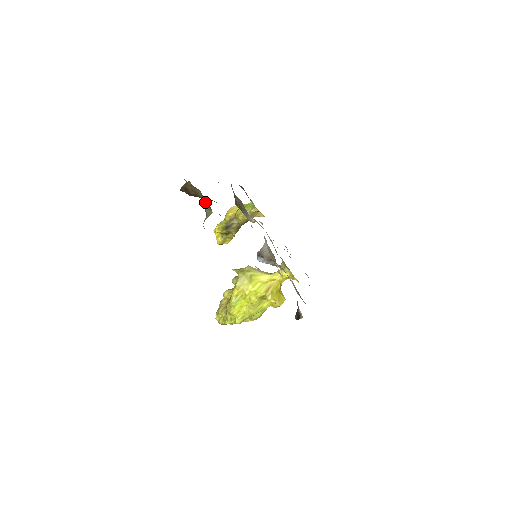
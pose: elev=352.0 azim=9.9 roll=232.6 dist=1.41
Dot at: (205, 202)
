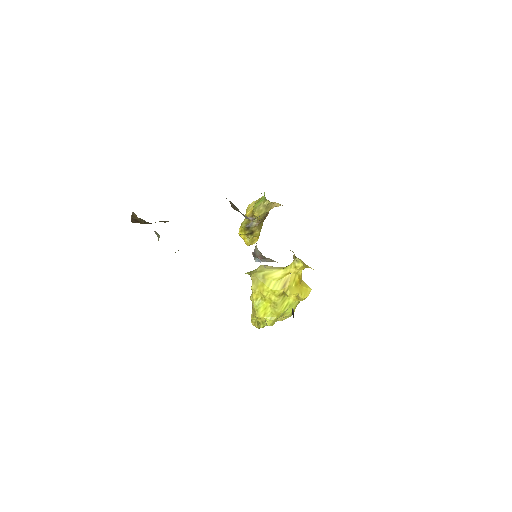
Dot at: occluded
